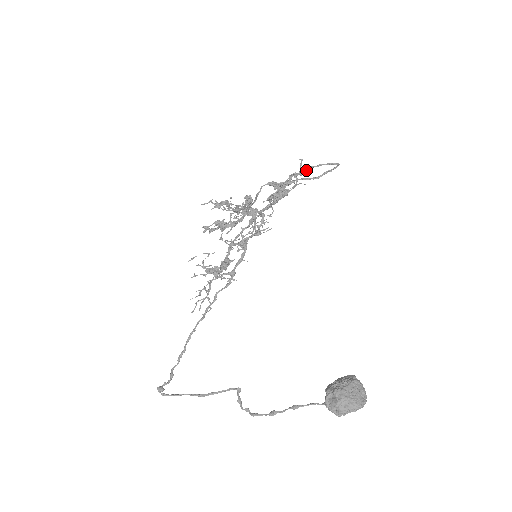
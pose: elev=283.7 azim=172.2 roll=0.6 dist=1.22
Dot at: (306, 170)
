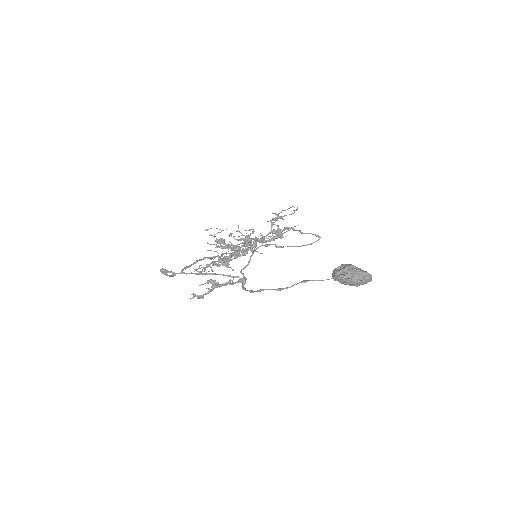
Dot at: (297, 230)
